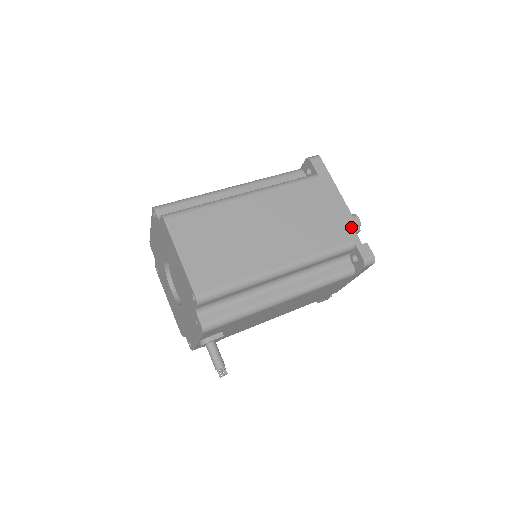
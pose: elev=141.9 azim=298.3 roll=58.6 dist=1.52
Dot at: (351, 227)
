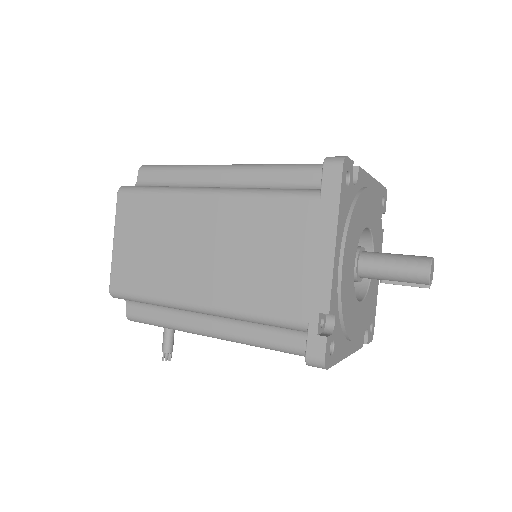
Dot at: (317, 301)
